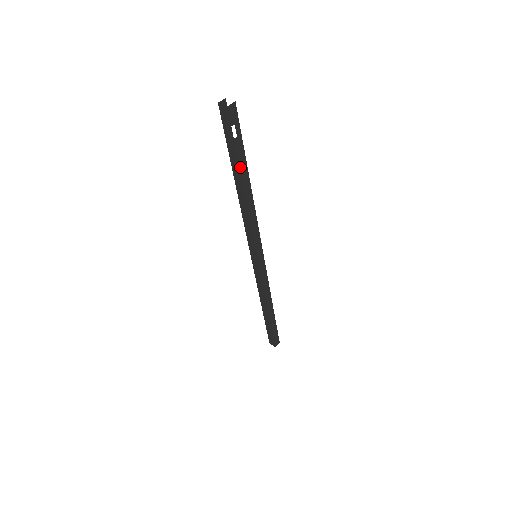
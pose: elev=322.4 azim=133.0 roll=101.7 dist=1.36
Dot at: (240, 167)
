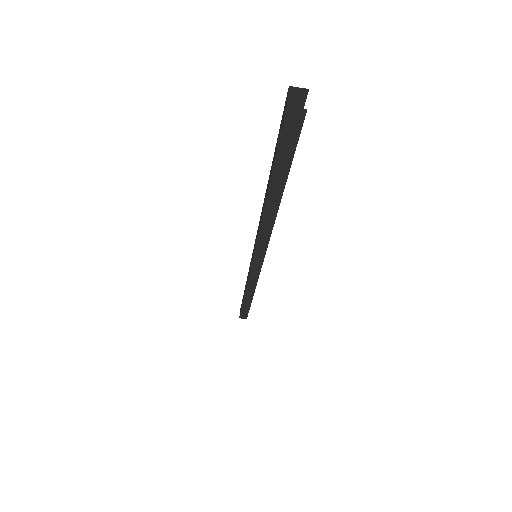
Dot at: (271, 180)
